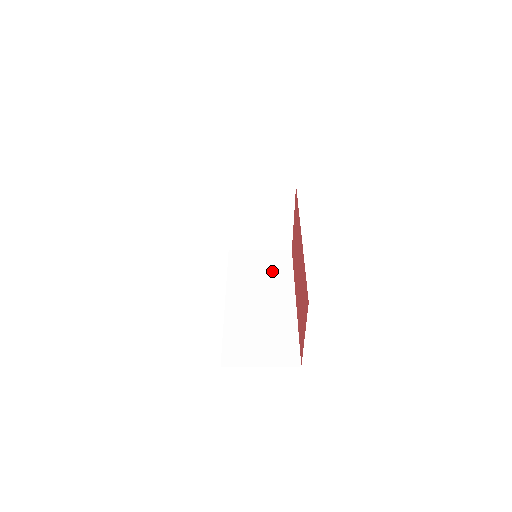
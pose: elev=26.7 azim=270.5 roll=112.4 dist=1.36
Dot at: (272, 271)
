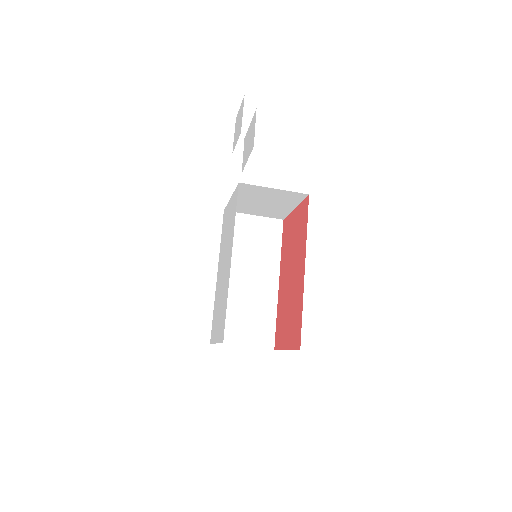
Dot at: (262, 244)
